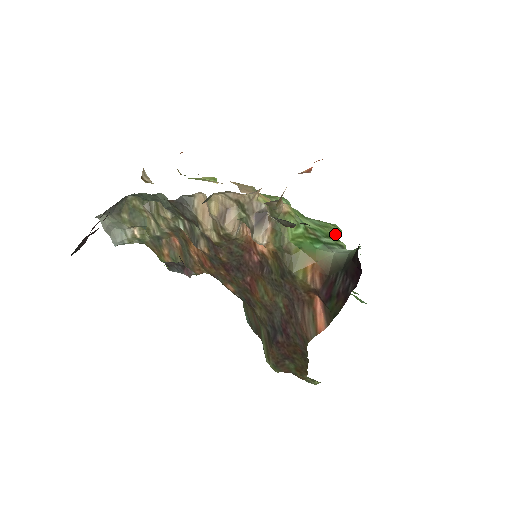
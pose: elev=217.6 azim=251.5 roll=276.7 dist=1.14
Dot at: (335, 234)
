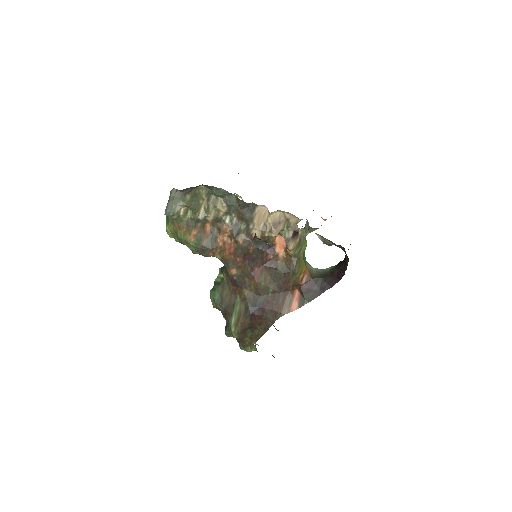
Dot at: occluded
